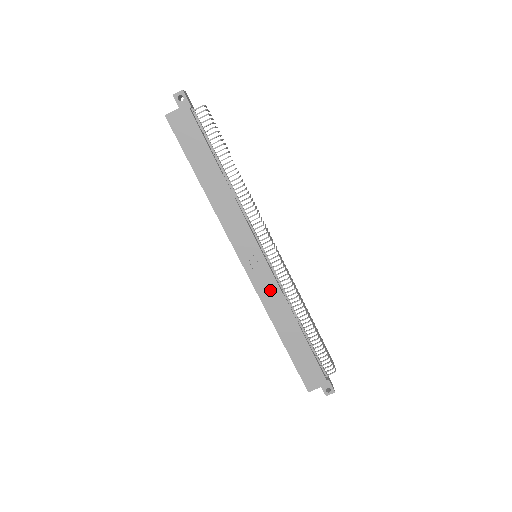
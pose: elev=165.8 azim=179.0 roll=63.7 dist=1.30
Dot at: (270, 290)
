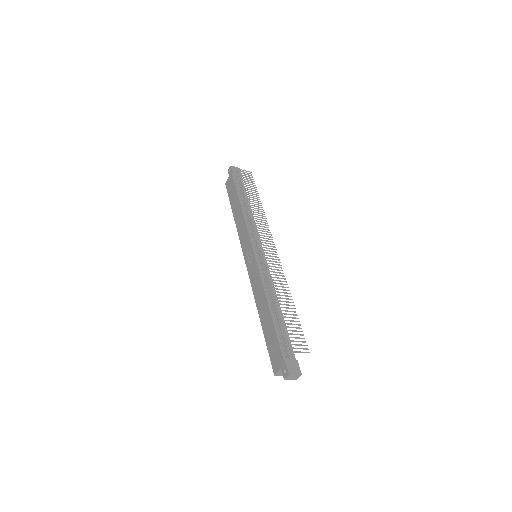
Dot at: (256, 278)
